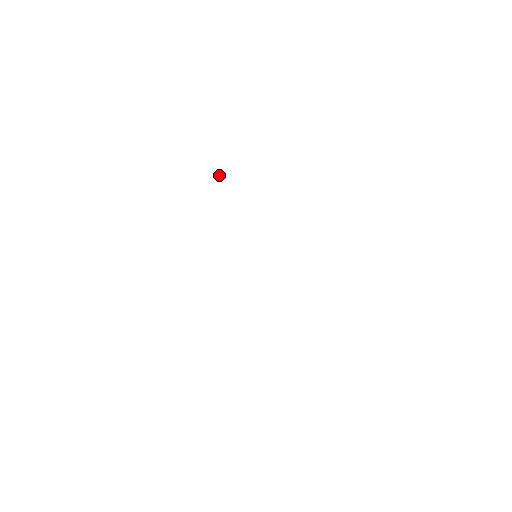
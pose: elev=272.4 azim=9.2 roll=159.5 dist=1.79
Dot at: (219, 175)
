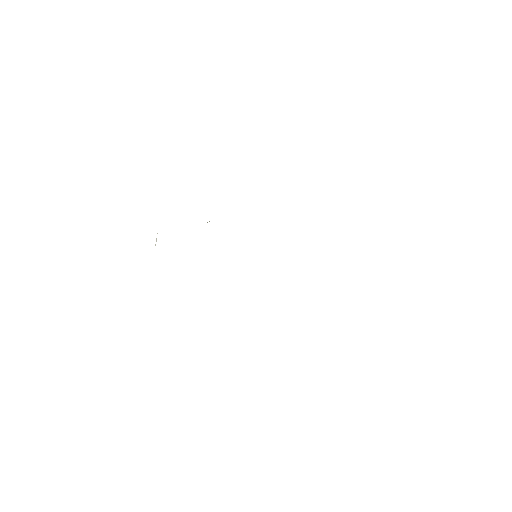
Dot at: (156, 238)
